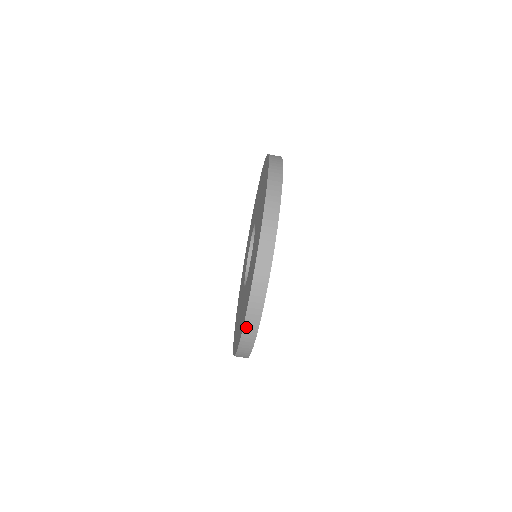
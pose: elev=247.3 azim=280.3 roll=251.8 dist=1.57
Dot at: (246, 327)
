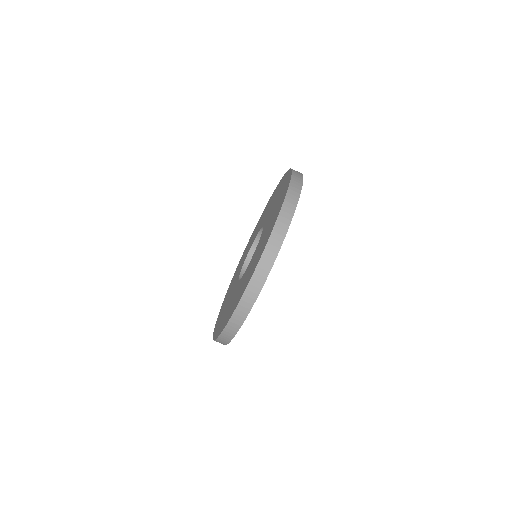
Dot at: (234, 316)
